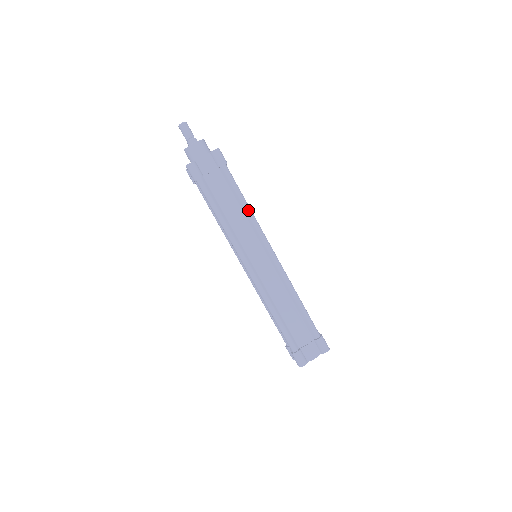
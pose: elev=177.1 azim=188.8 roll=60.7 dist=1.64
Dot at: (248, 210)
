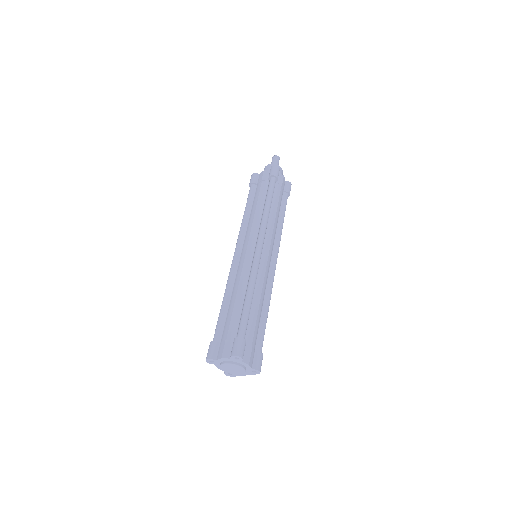
Dot at: (282, 226)
